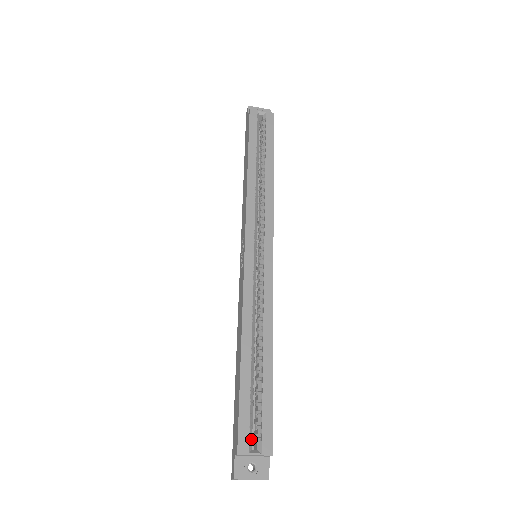
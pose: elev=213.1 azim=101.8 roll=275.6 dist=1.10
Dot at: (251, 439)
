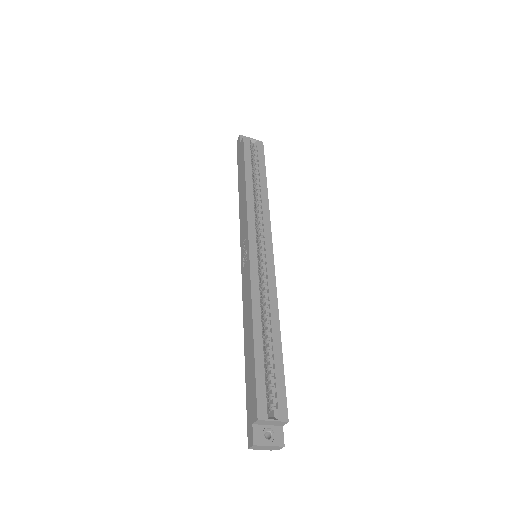
Dot at: (268, 408)
